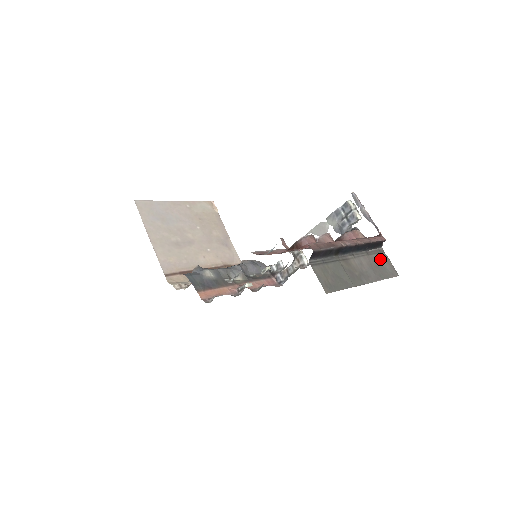
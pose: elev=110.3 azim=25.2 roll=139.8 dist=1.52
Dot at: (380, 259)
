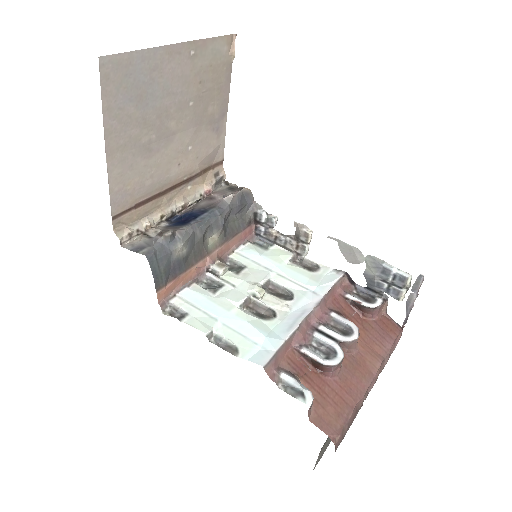
Dot at: occluded
